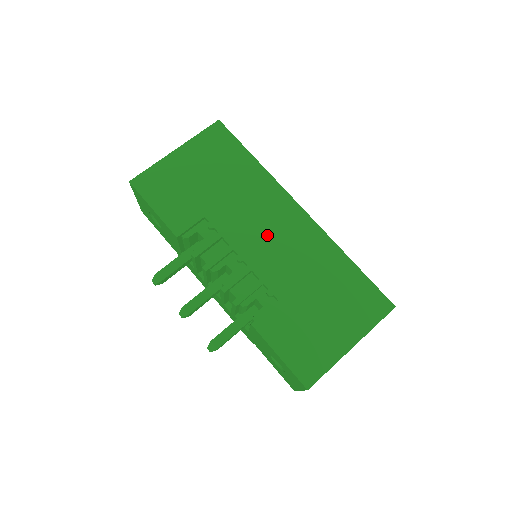
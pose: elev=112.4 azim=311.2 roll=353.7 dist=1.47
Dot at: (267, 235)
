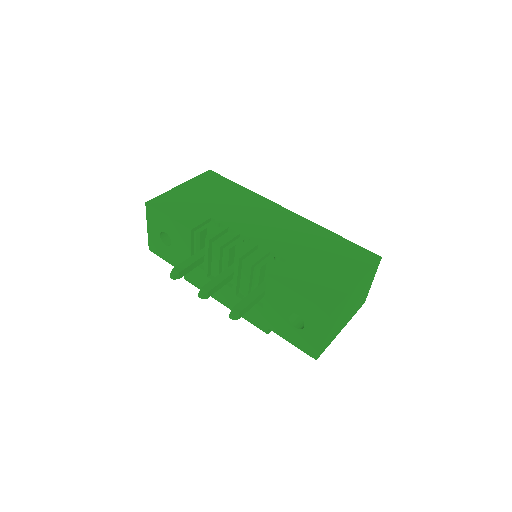
Dot at: (265, 224)
